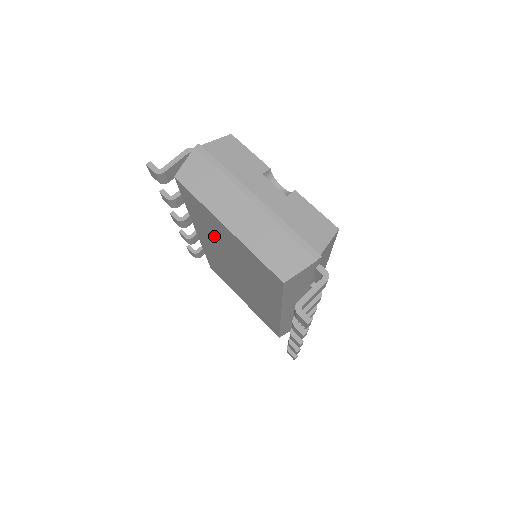
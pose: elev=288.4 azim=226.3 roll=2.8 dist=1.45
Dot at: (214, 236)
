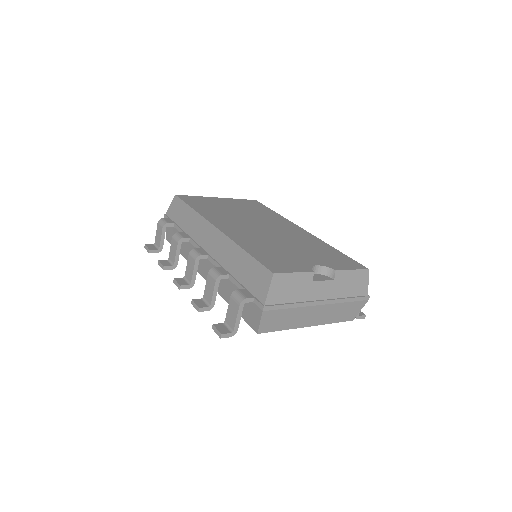
Dot at: occluded
